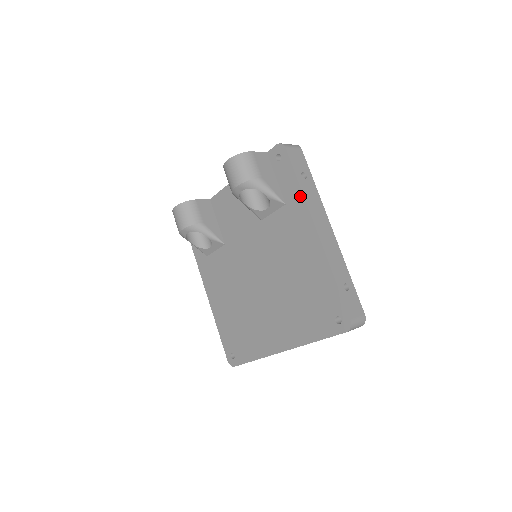
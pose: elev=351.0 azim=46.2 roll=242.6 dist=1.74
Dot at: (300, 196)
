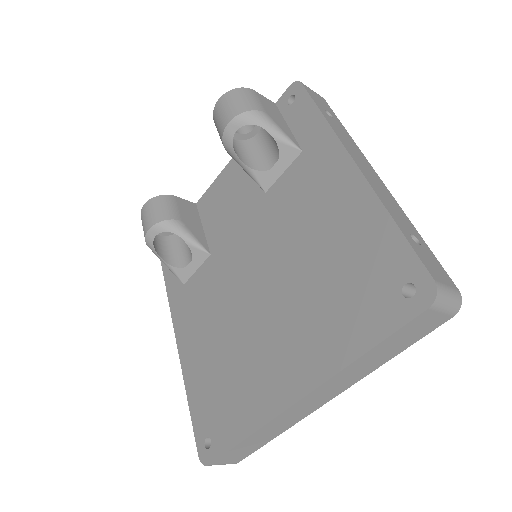
Dot at: (324, 128)
